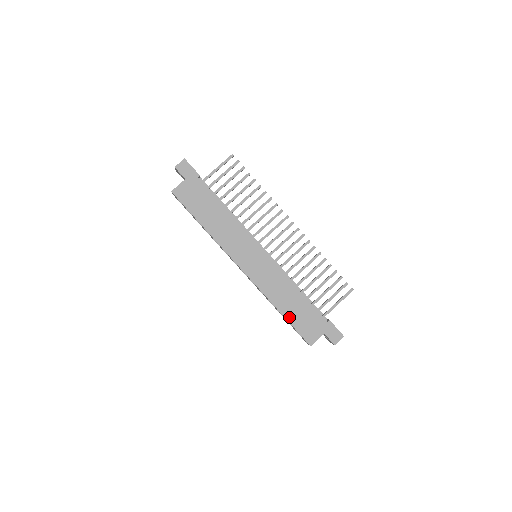
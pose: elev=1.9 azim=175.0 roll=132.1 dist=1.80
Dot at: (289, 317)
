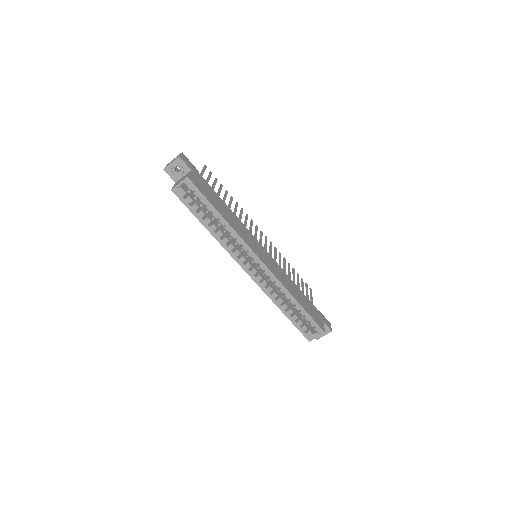
Dot at: (304, 307)
